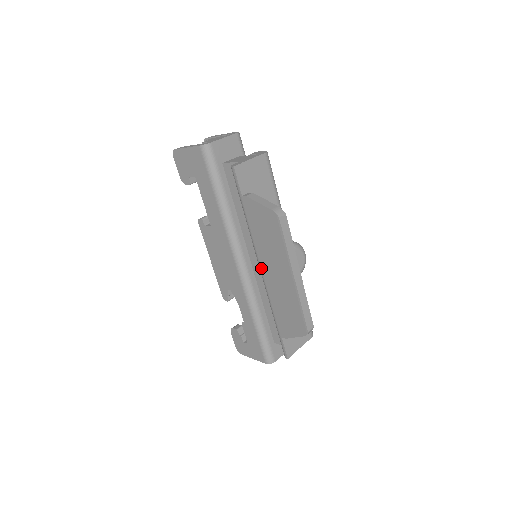
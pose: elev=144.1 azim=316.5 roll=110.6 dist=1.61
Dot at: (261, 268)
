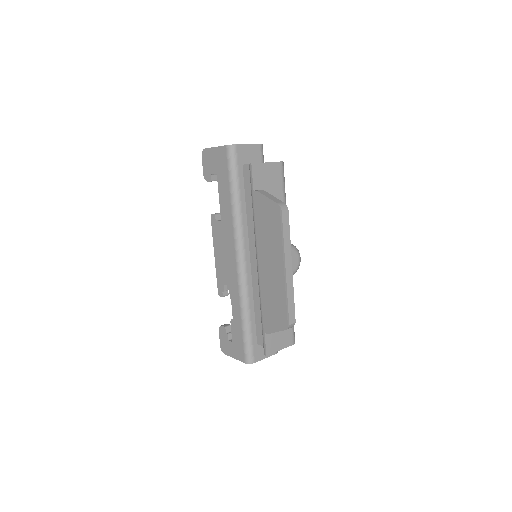
Dot at: (258, 261)
